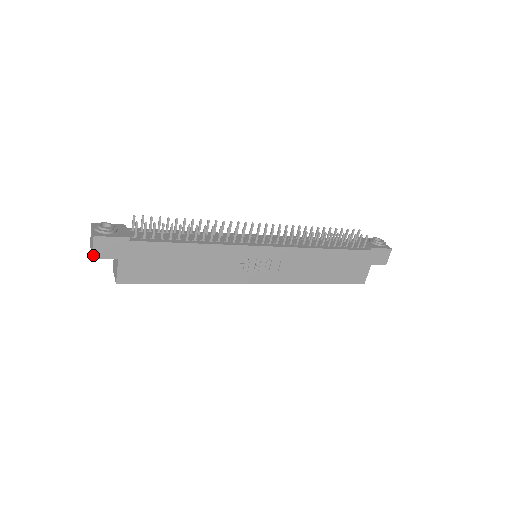
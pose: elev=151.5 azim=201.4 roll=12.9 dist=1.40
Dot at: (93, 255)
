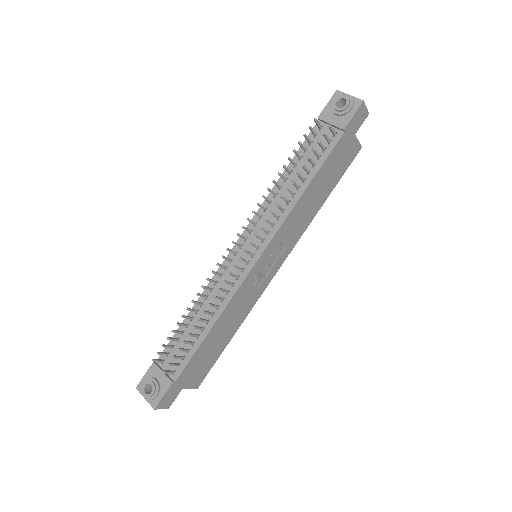
Dot at: (167, 408)
